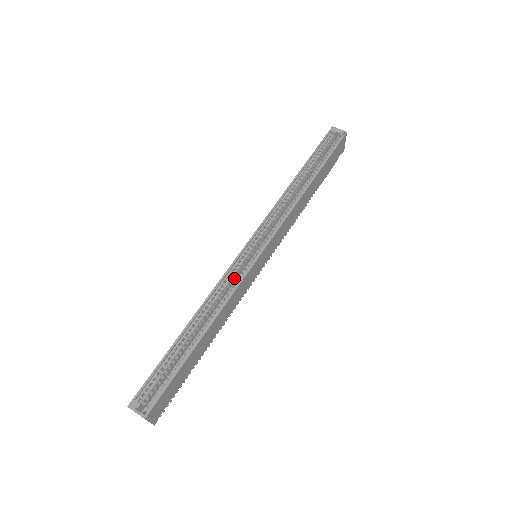
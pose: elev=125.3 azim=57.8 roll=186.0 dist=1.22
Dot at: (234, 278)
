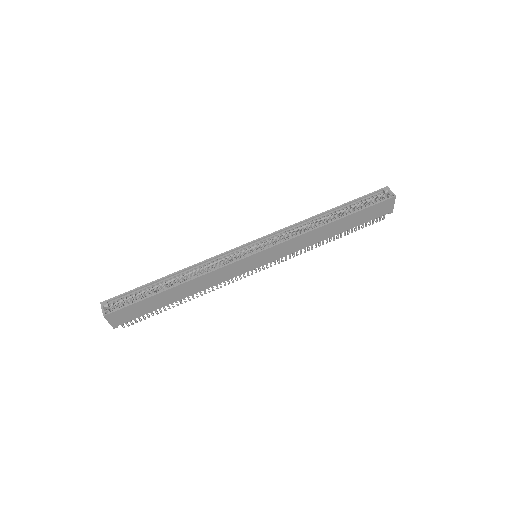
Dot at: (226, 261)
